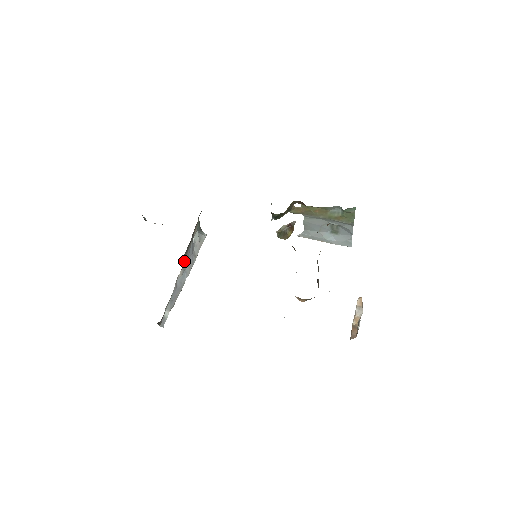
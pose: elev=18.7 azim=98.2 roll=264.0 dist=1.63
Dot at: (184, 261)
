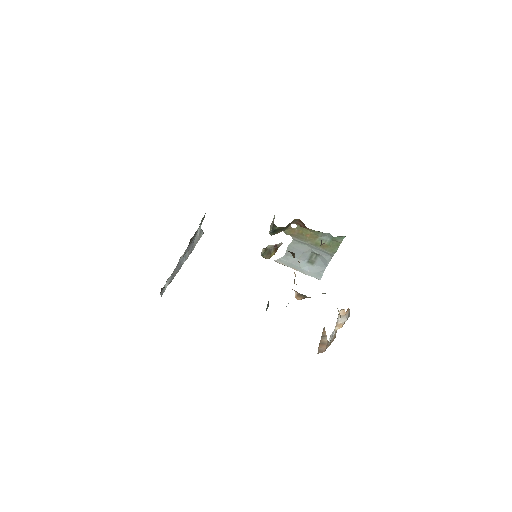
Dot at: (189, 244)
